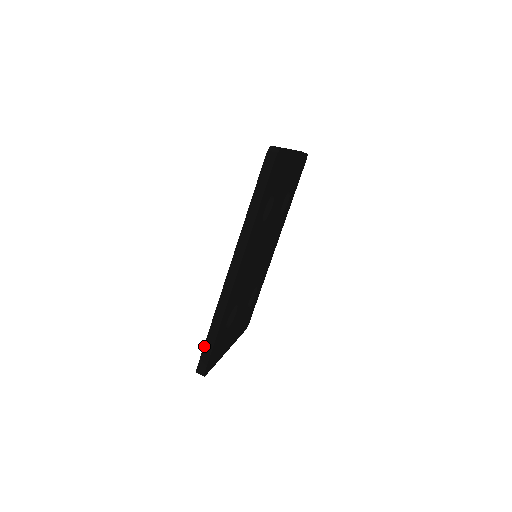
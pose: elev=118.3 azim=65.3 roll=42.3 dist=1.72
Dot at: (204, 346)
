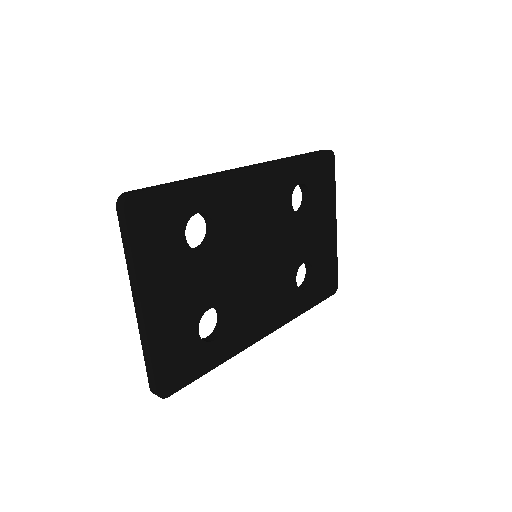
Dot at: (159, 185)
